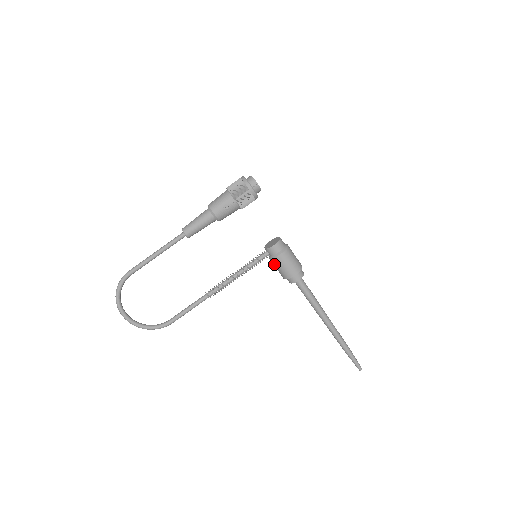
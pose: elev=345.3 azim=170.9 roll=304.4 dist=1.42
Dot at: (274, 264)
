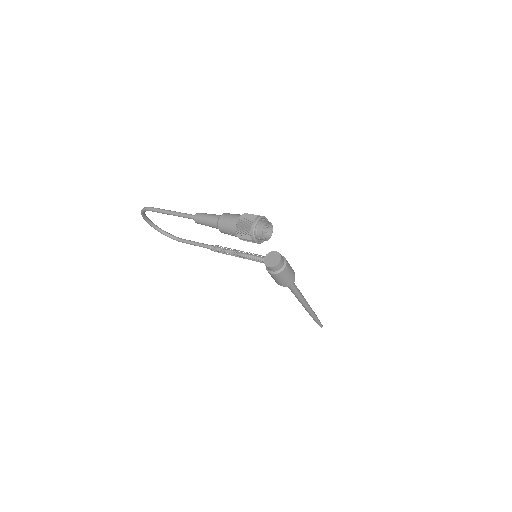
Dot at: occluded
